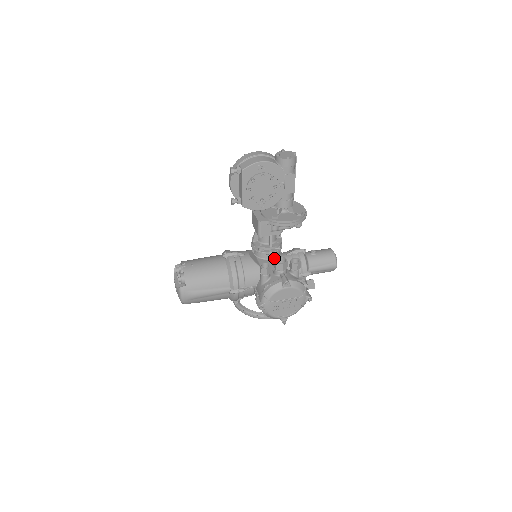
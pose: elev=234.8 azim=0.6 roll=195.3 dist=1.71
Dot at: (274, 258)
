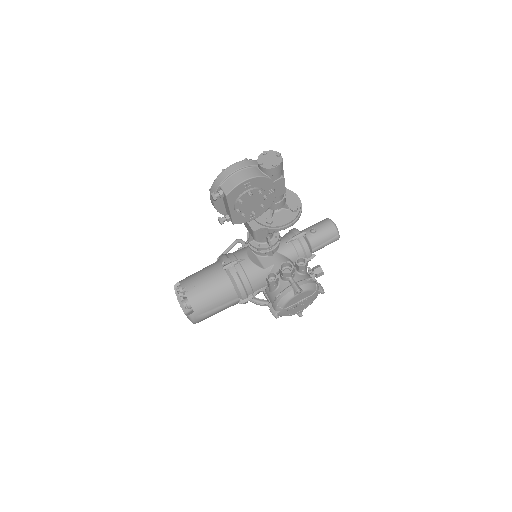
Dot at: (275, 252)
